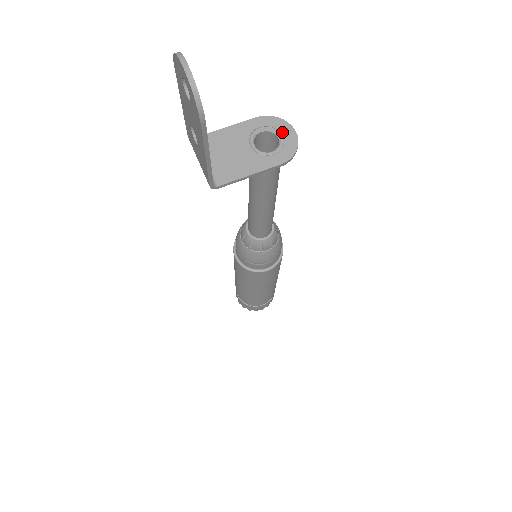
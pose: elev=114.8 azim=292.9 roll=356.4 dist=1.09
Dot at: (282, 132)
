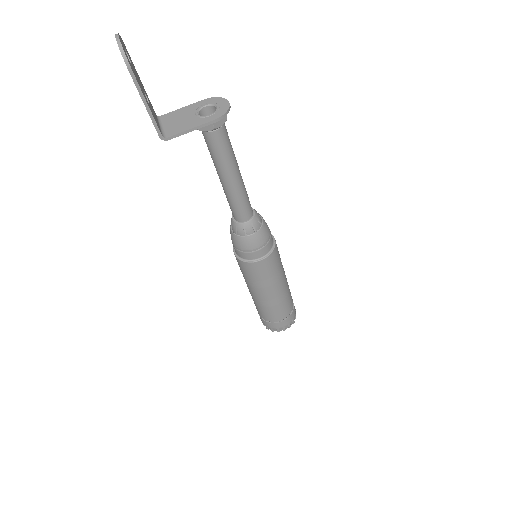
Dot at: (219, 104)
